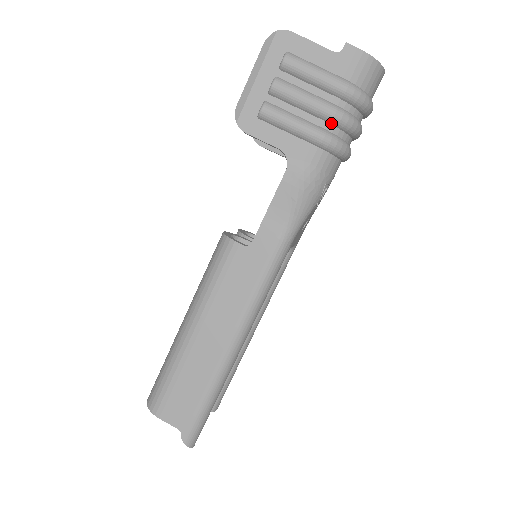
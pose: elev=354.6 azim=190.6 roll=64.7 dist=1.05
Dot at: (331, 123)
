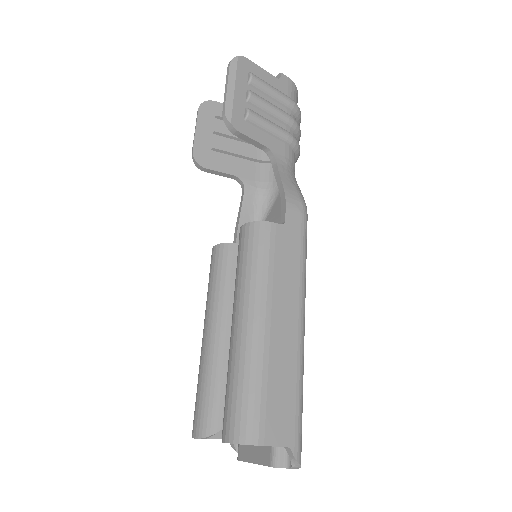
Dot at: (291, 128)
